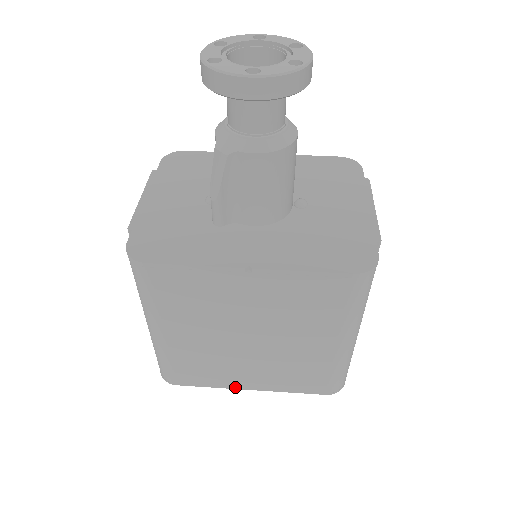
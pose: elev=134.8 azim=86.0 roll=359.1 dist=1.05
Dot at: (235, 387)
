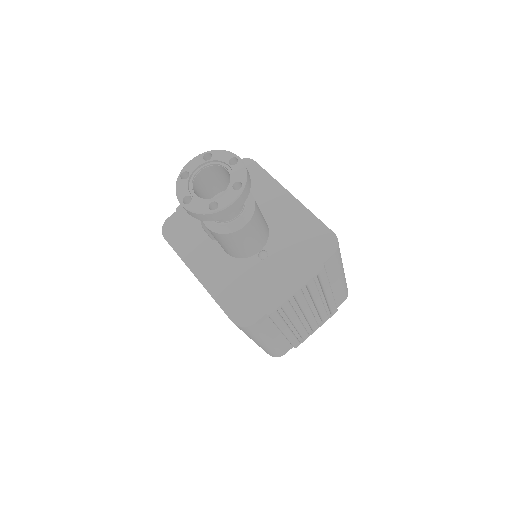
Dot at: occluded
